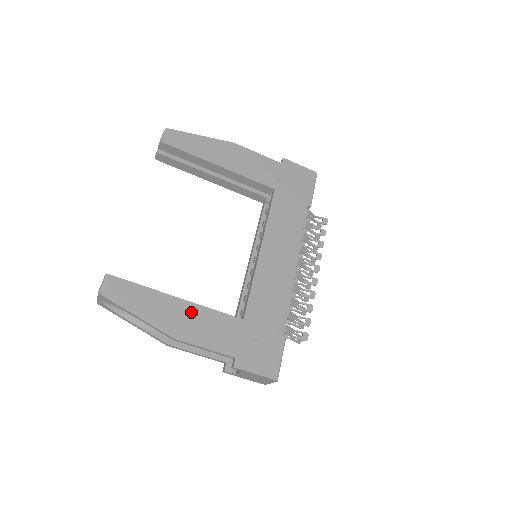
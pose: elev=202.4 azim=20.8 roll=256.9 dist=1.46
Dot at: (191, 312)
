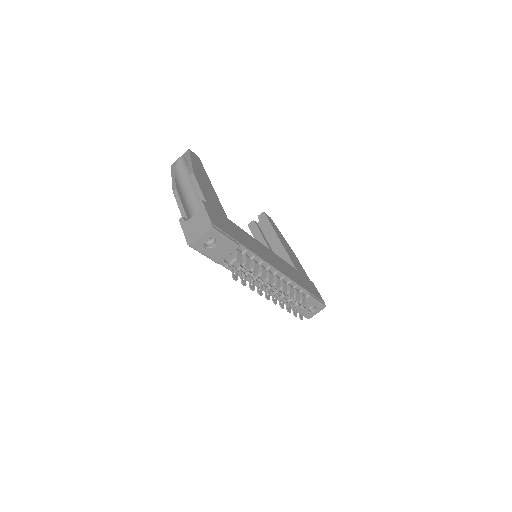
Dot at: (211, 189)
